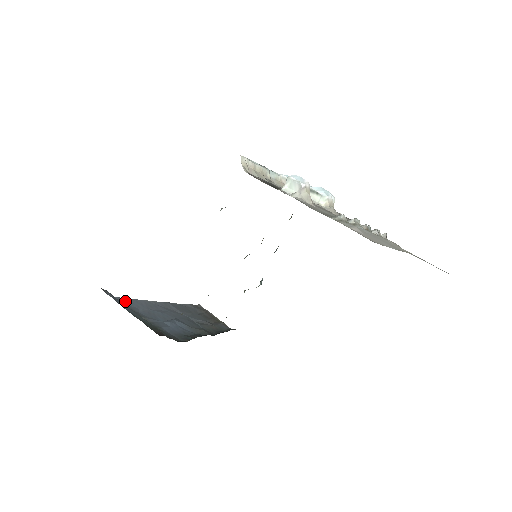
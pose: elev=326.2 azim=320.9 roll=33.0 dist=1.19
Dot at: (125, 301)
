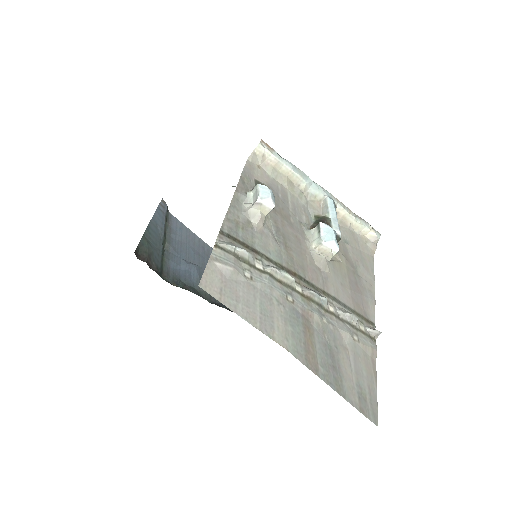
Dot at: (176, 224)
